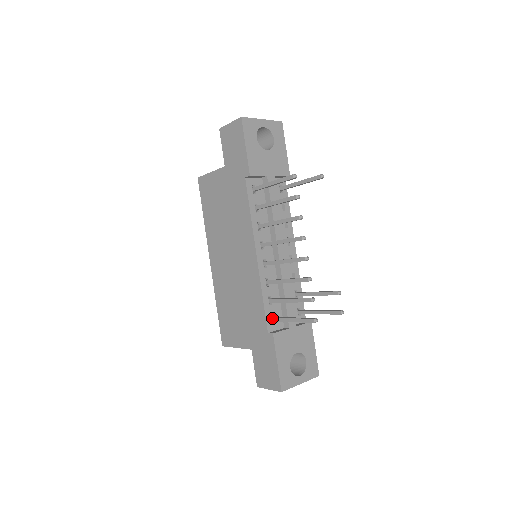
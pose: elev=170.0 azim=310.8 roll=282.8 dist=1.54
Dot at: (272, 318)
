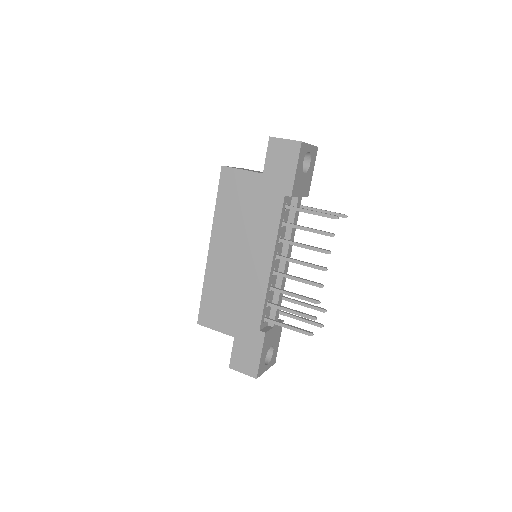
Dot at: (265, 318)
